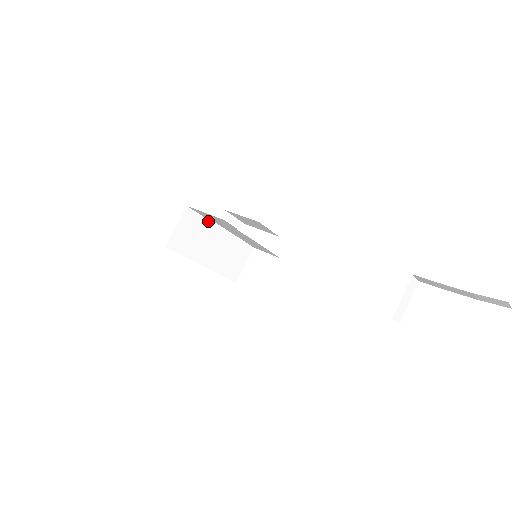
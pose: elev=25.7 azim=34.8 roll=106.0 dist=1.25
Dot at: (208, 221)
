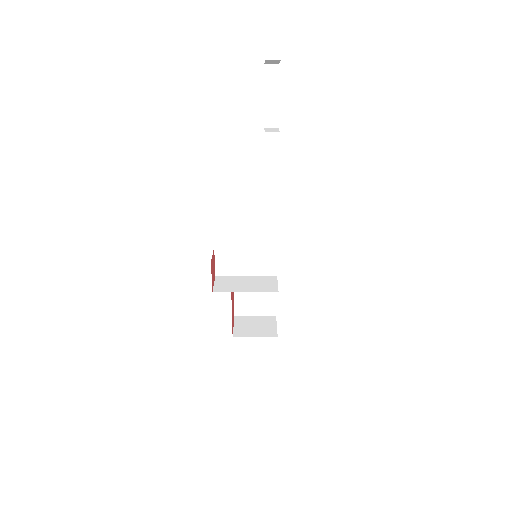
Dot at: (219, 277)
